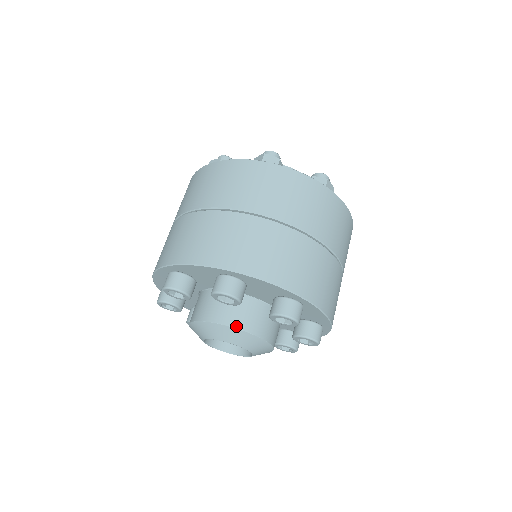
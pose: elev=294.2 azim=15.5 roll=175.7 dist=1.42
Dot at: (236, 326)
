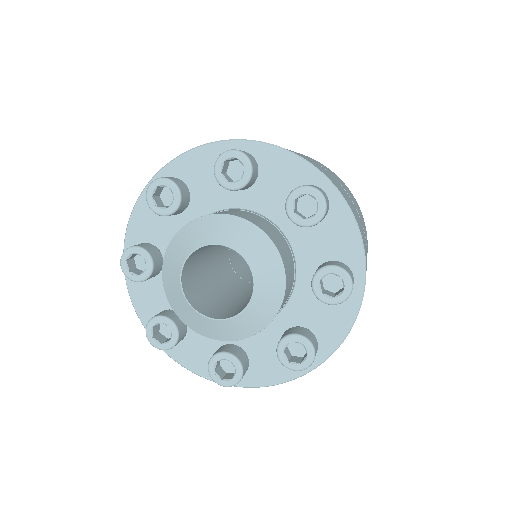
Dot at: (278, 249)
